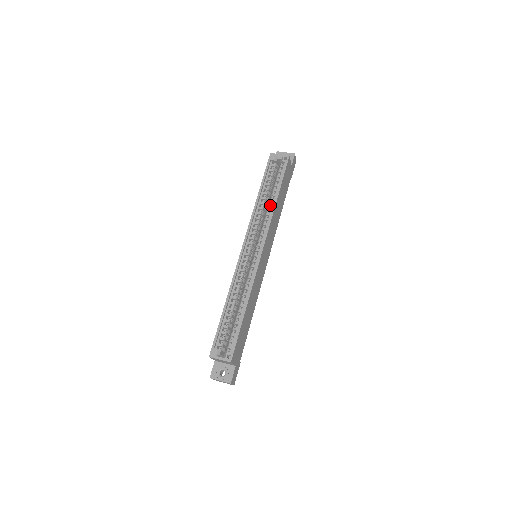
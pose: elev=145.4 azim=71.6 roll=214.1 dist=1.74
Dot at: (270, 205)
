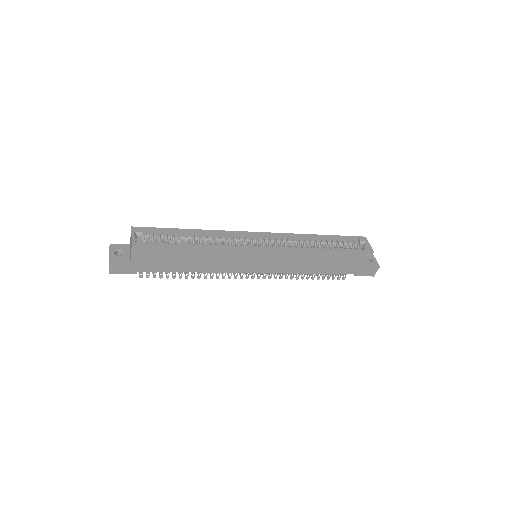
Dot at: (314, 247)
